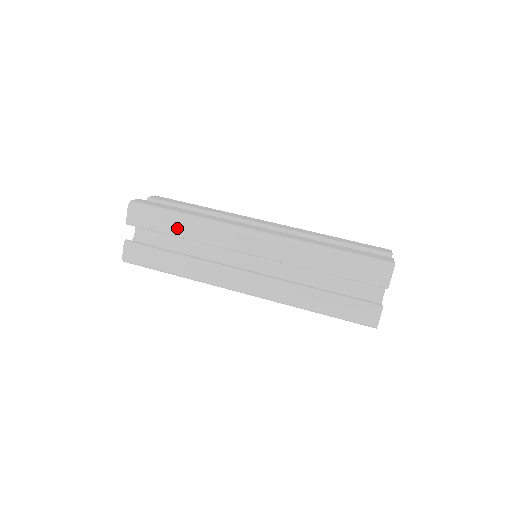
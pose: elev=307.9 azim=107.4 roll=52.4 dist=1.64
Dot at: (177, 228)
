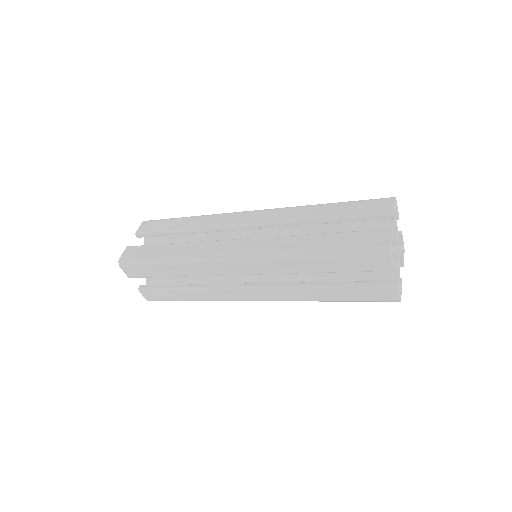
Dot at: (181, 224)
